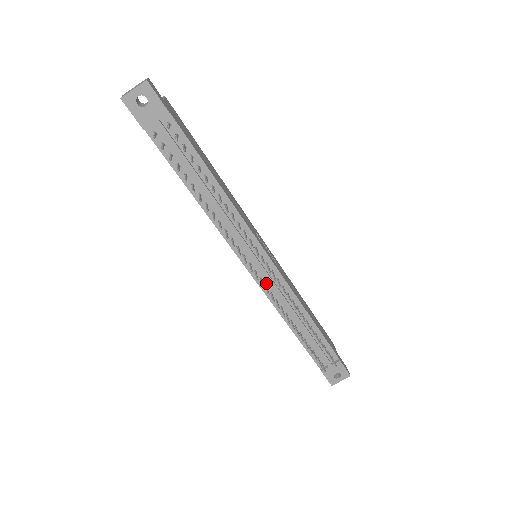
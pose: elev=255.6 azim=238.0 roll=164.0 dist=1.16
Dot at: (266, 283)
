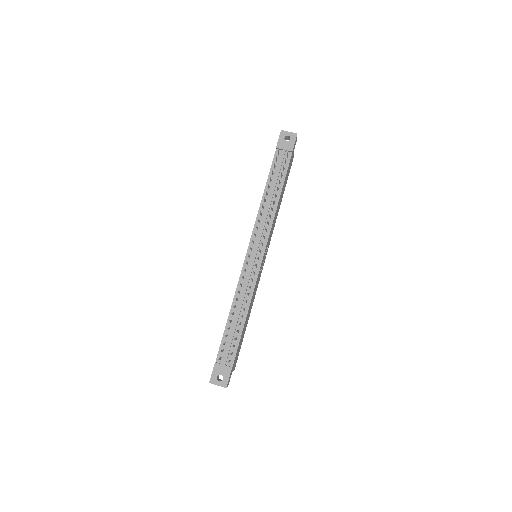
Dot at: (247, 269)
